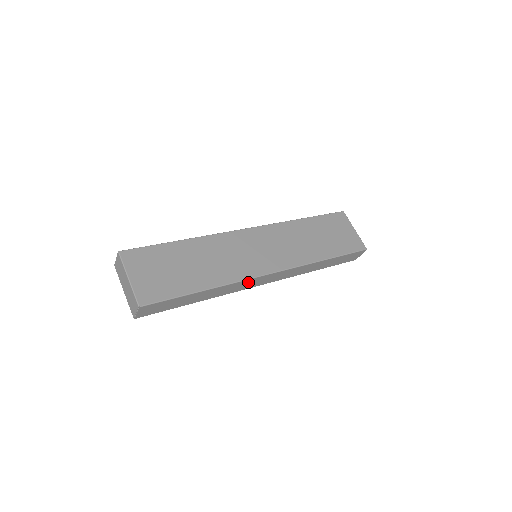
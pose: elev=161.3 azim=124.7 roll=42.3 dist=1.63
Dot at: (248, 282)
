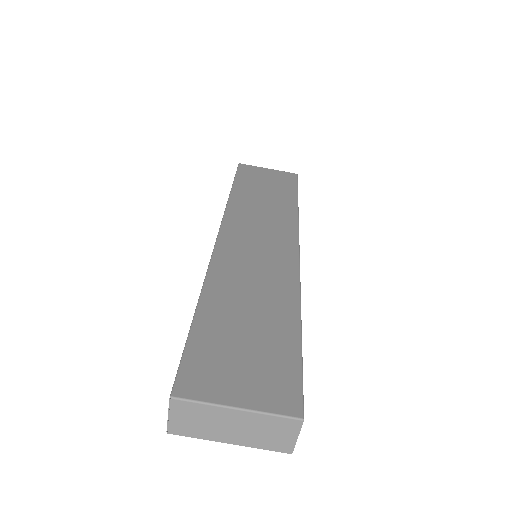
Dot at: occluded
